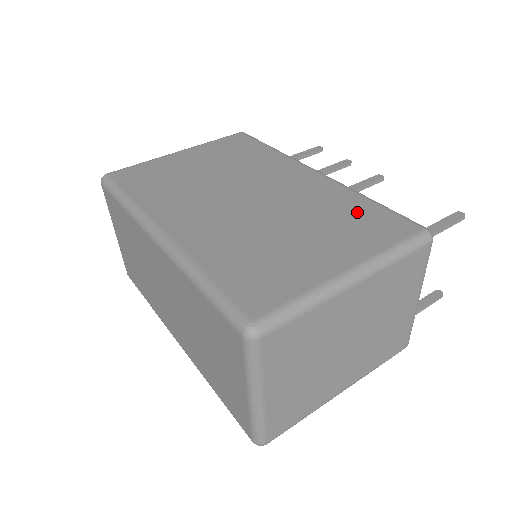
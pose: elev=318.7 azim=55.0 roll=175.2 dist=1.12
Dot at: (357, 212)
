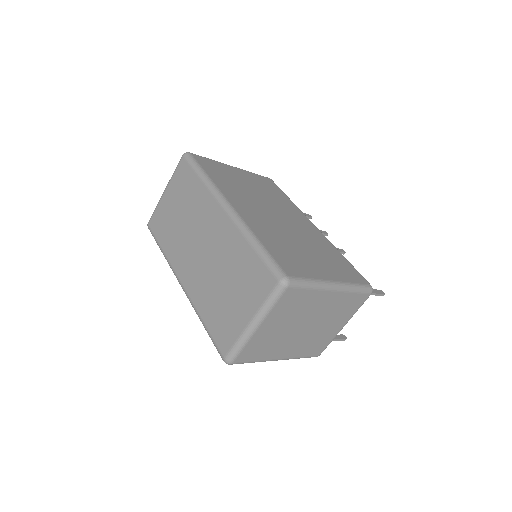
Dot at: (338, 259)
